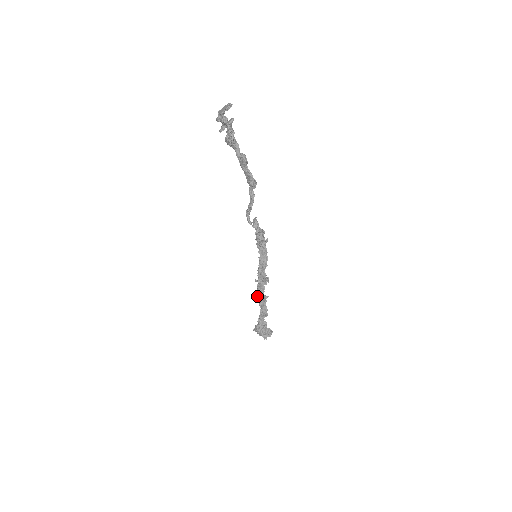
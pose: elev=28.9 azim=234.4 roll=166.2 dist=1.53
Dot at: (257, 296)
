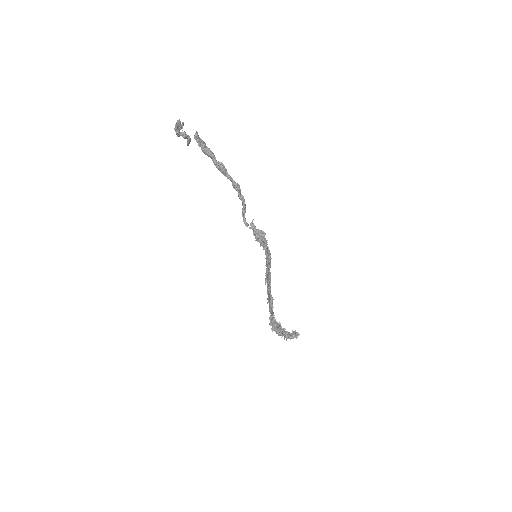
Dot at: occluded
